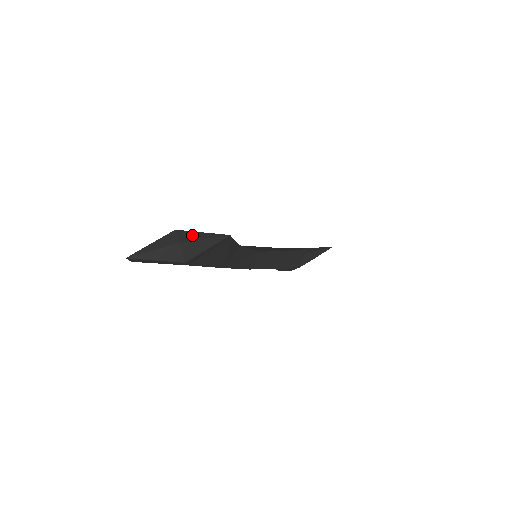
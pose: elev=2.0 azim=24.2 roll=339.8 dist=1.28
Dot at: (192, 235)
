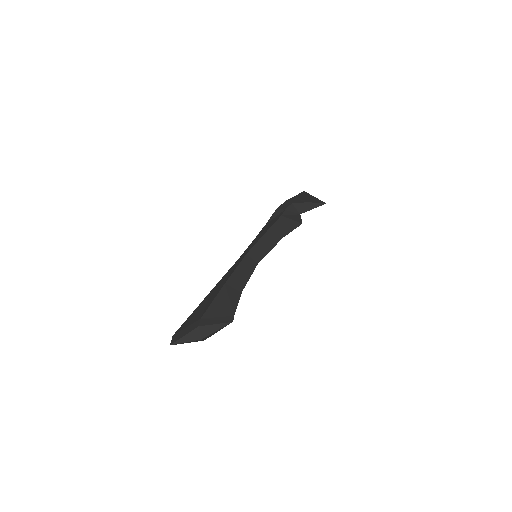
Dot at: (209, 329)
